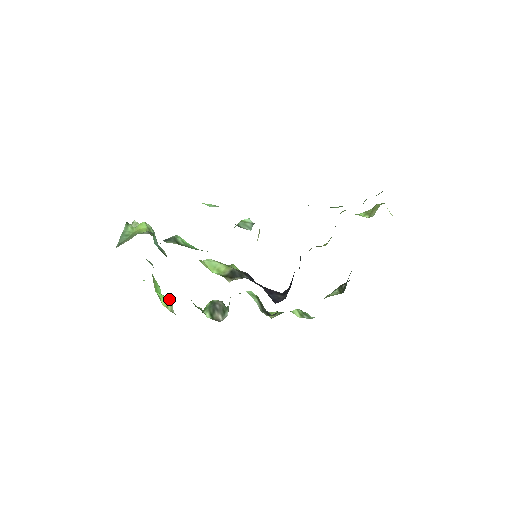
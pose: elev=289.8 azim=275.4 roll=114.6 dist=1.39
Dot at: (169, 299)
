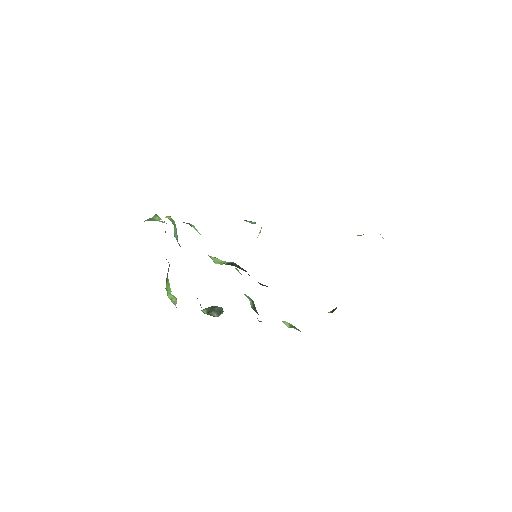
Dot at: (175, 297)
